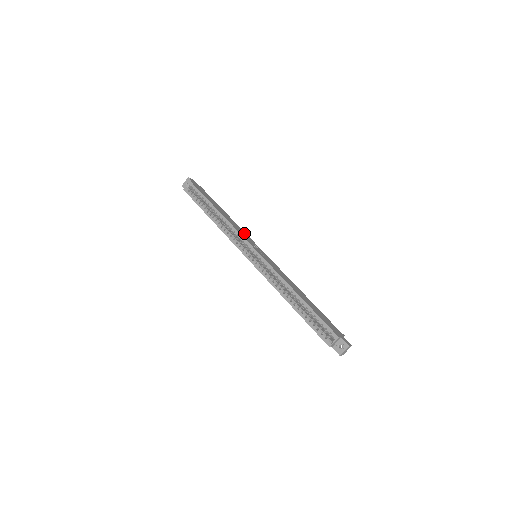
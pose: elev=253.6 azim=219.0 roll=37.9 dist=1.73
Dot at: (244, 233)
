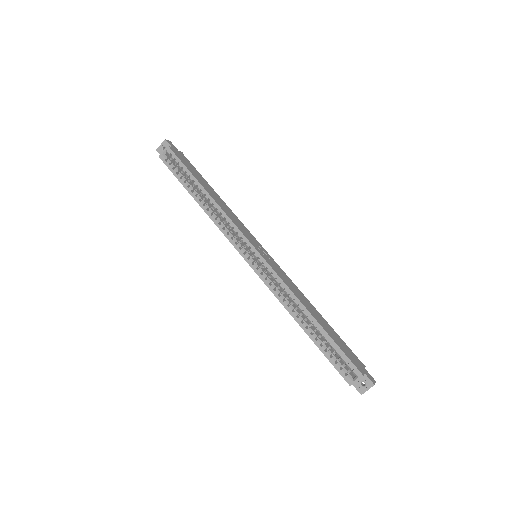
Dot at: (240, 223)
